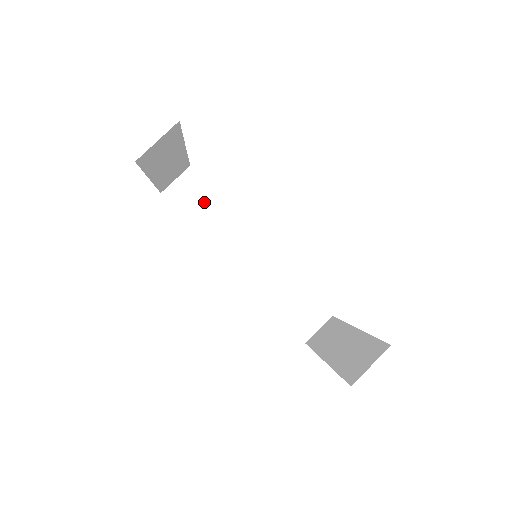
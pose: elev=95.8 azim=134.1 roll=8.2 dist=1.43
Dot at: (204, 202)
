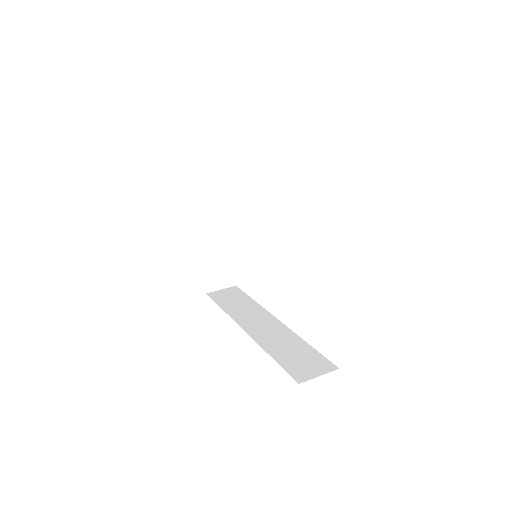
Dot at: (237, 299)
